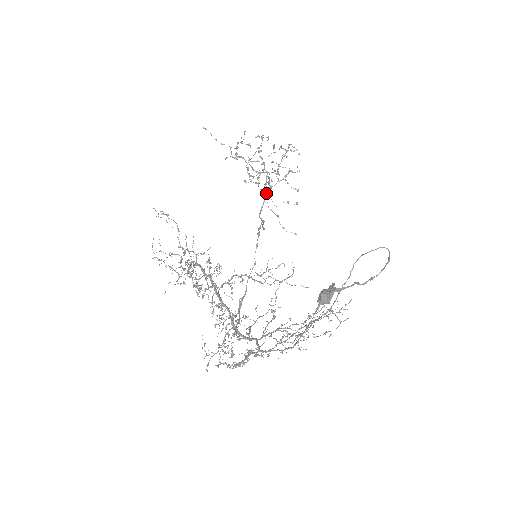
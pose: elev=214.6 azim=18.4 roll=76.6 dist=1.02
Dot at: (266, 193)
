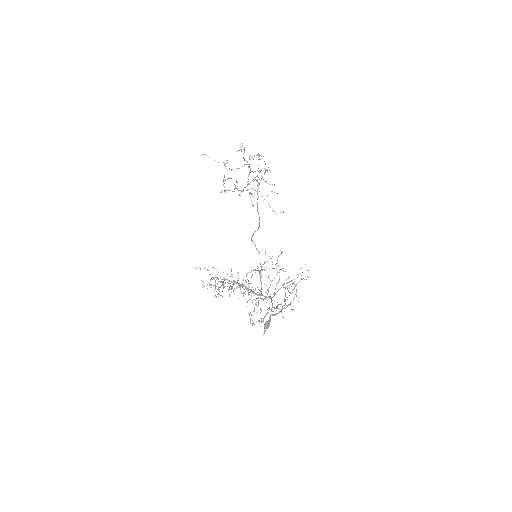
Dot at: (252, 205)
